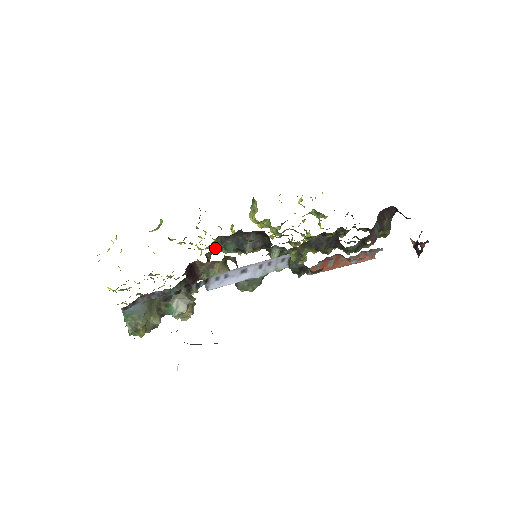
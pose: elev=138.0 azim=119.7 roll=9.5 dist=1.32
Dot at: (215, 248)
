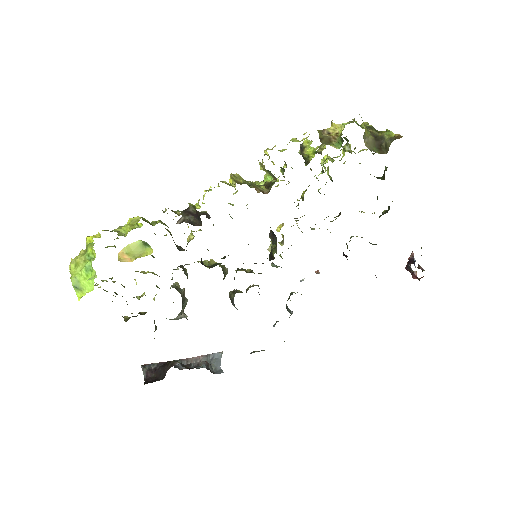
Dot at: occluded
